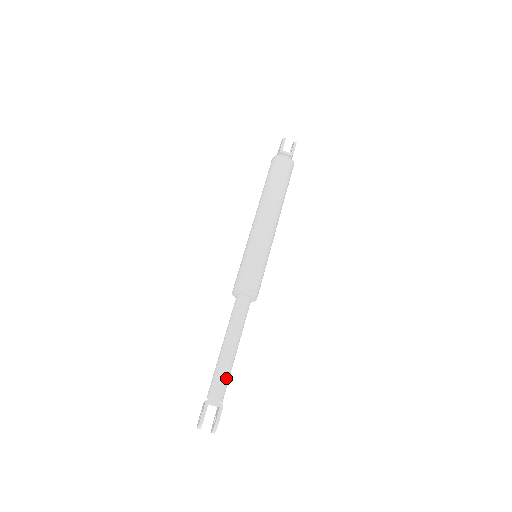
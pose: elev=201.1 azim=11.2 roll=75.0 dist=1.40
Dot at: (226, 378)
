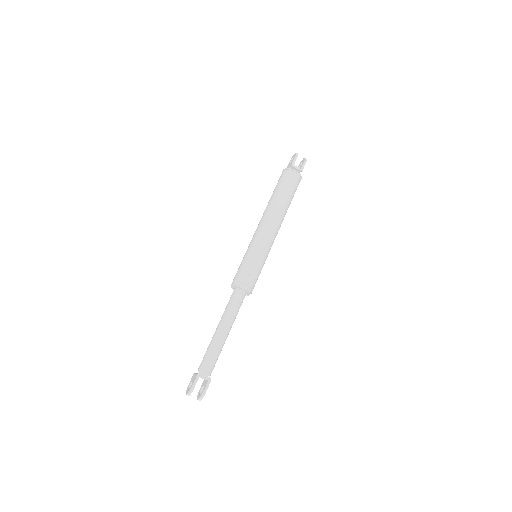
Dot at: (216, 357)
